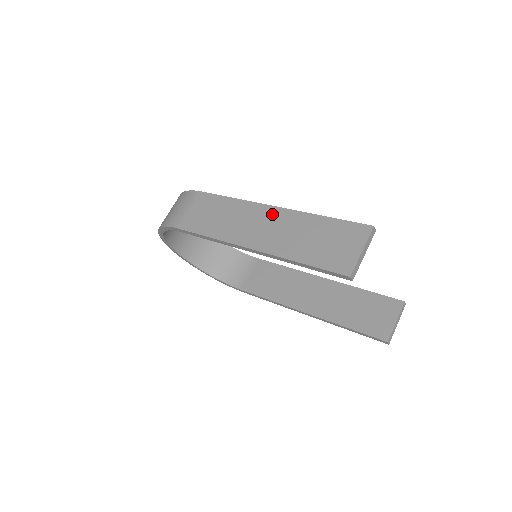
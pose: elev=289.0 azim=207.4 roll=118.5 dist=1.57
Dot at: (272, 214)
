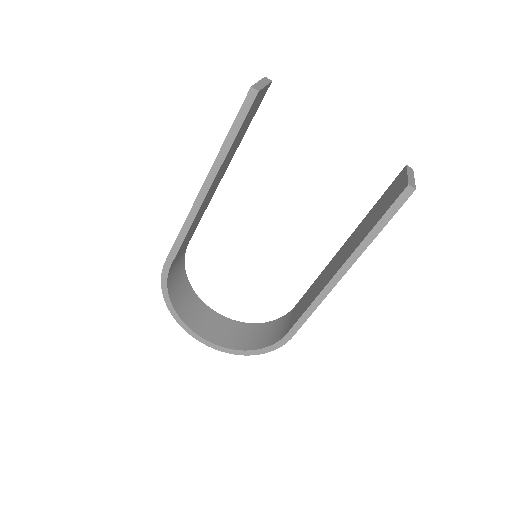
Dot at: occluded
